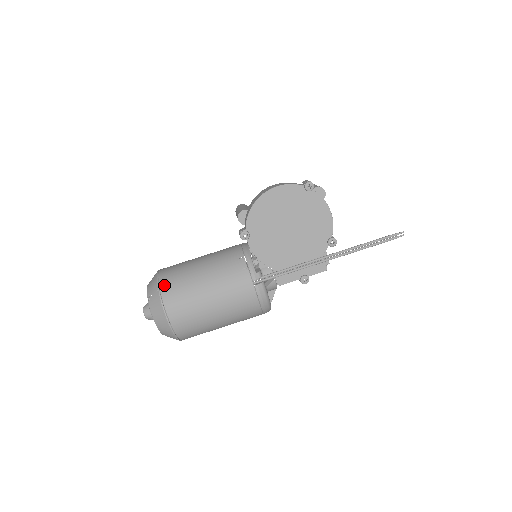
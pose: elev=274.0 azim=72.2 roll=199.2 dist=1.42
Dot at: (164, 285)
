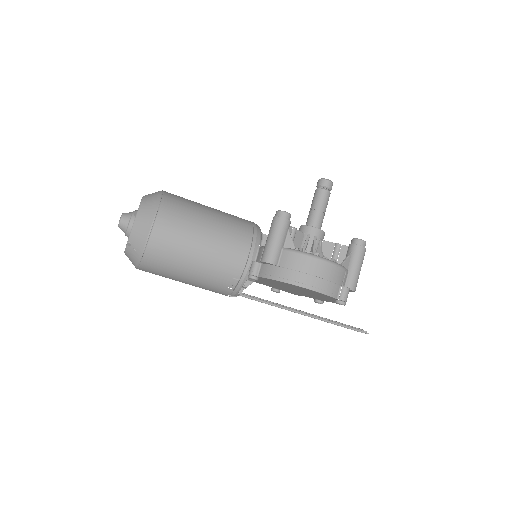
Dot at: (150, 256)
